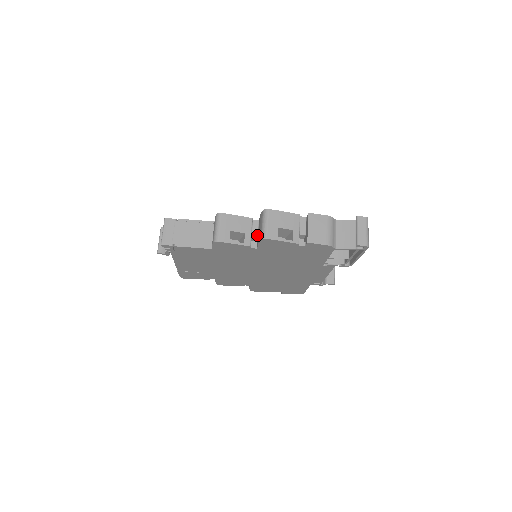
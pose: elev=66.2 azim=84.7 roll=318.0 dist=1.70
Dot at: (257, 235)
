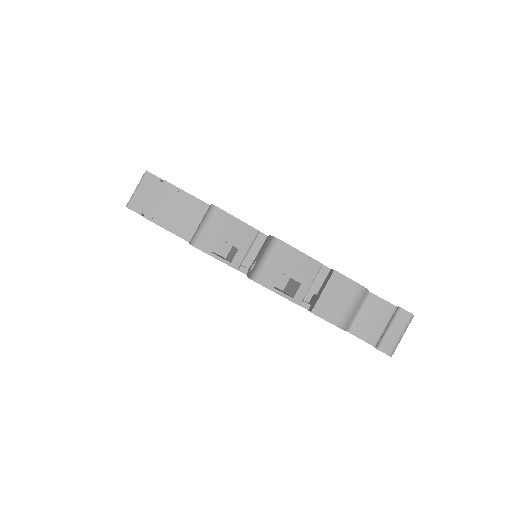
Dot at: (255, 256)
